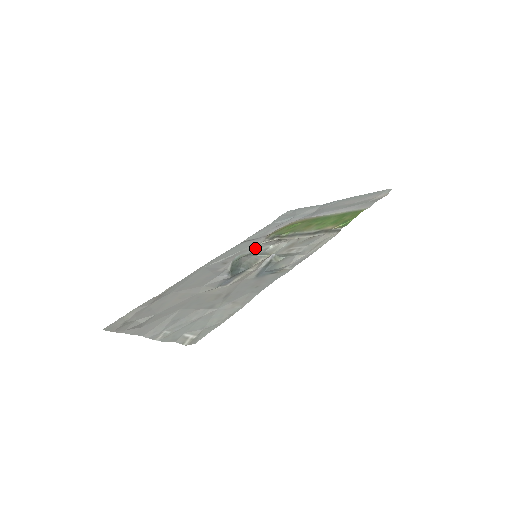
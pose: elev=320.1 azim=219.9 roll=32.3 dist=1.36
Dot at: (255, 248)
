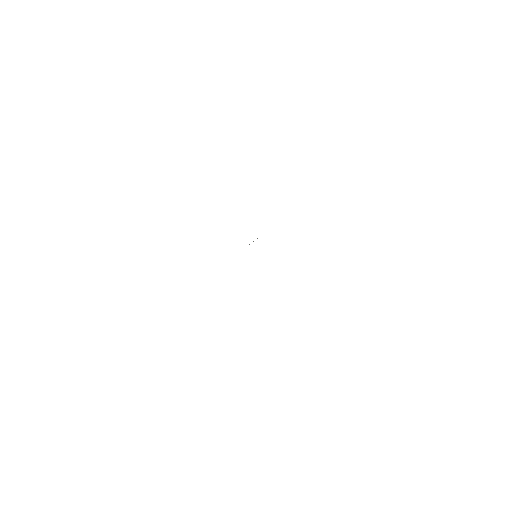
Dot at: occluded
